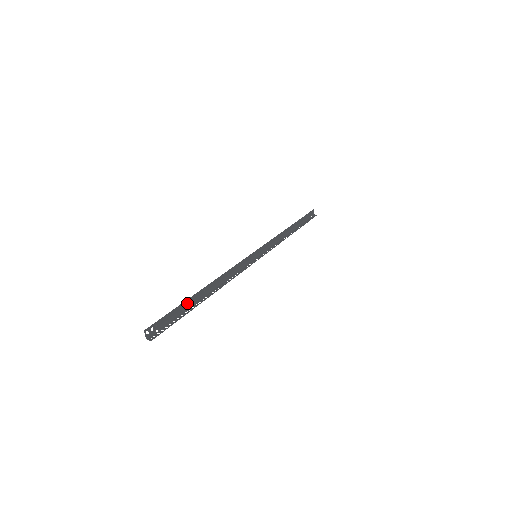
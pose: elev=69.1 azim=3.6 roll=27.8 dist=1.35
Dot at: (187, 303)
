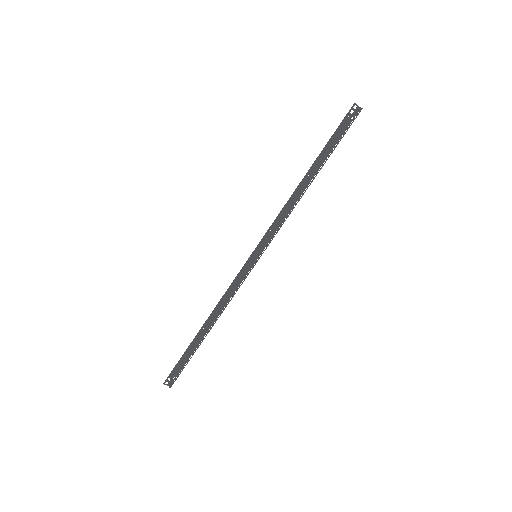
Dot at: (191, 347)
